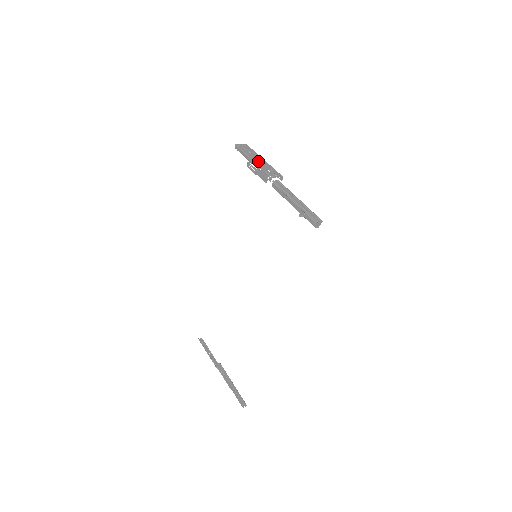
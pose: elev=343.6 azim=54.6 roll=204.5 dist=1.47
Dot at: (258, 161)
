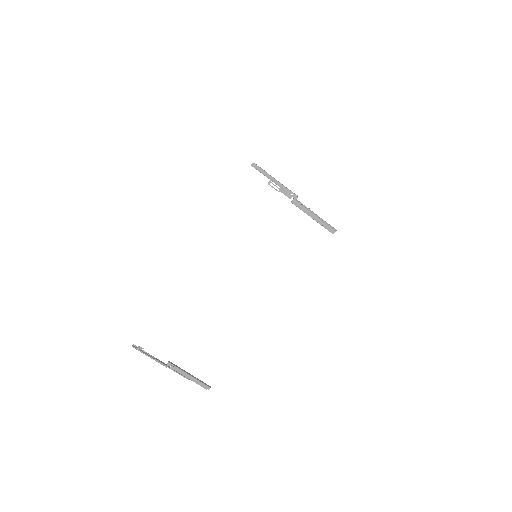
Dot at: (278, 181)
